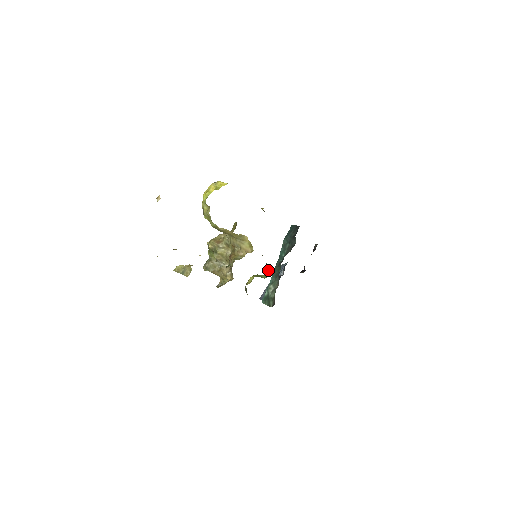
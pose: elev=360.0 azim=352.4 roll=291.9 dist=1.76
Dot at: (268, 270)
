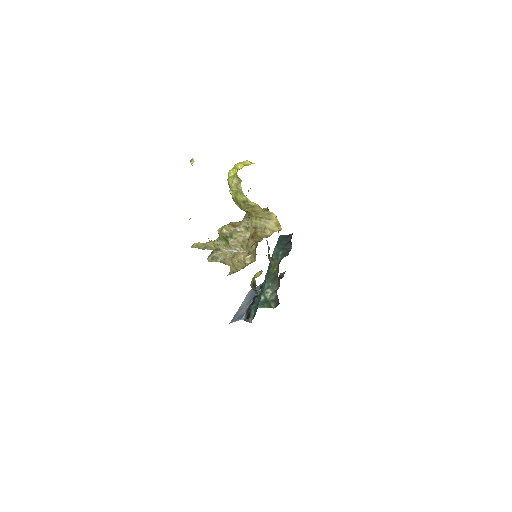
Dot at: (273, 267)
